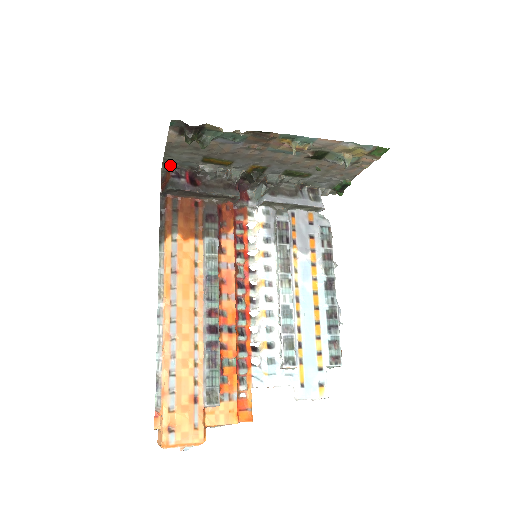
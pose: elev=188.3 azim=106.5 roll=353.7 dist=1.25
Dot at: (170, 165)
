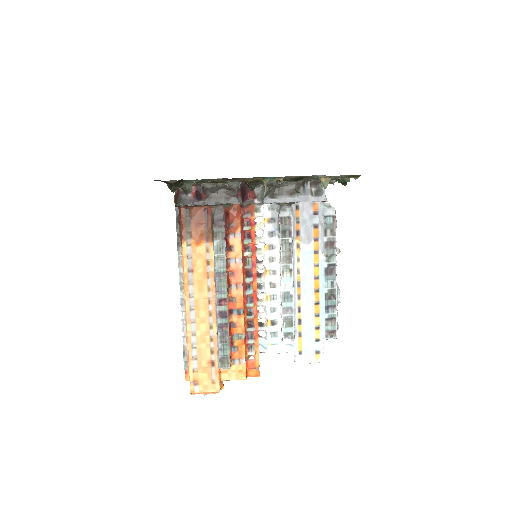
Dot at: occluded
